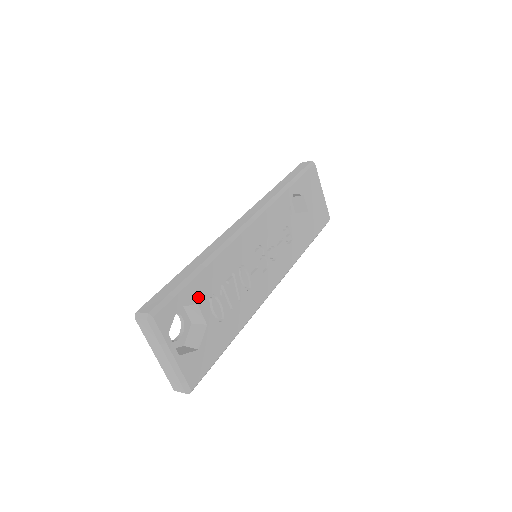
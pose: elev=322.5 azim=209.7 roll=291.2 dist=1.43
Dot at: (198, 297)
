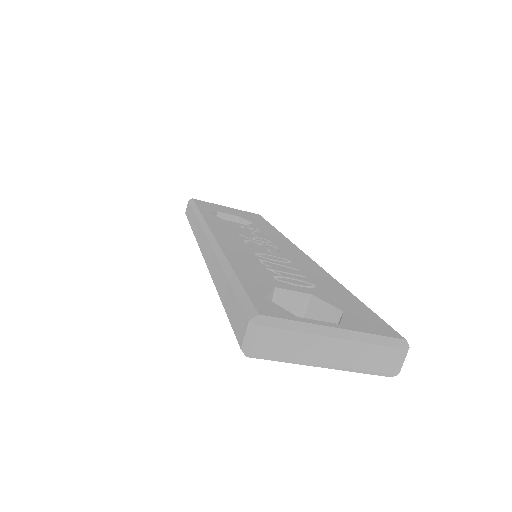
Dot at: (265, 284)
